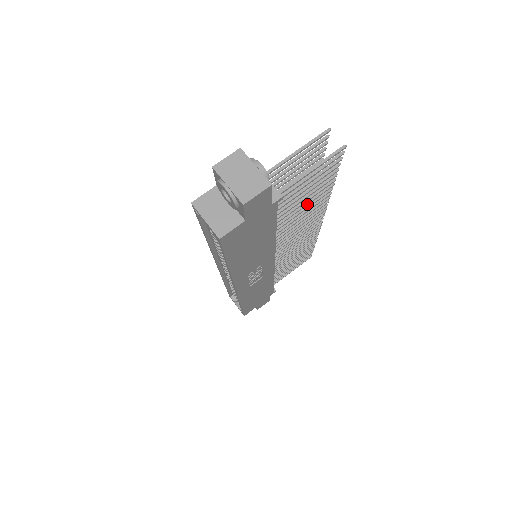
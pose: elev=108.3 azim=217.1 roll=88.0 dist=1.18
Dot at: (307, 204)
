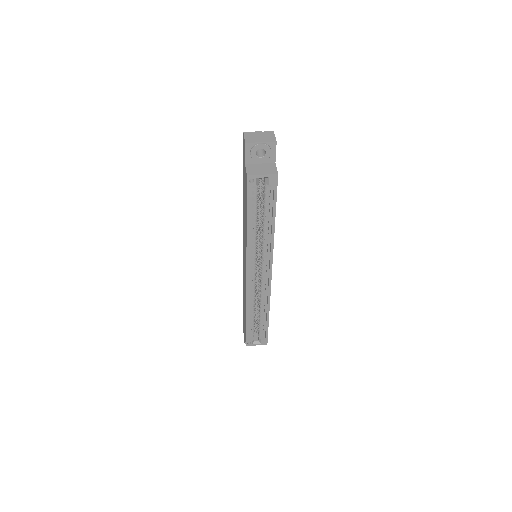
Dot at: occluded
